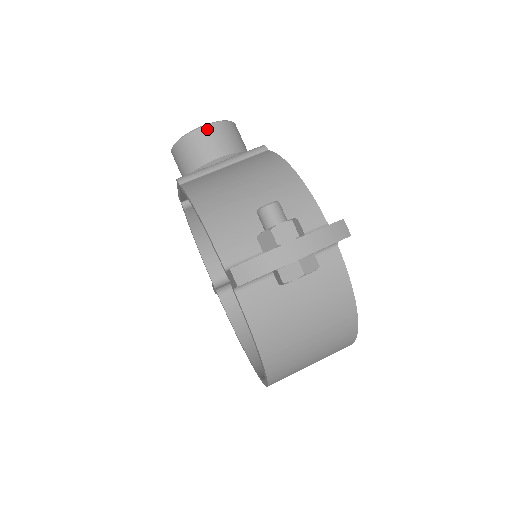
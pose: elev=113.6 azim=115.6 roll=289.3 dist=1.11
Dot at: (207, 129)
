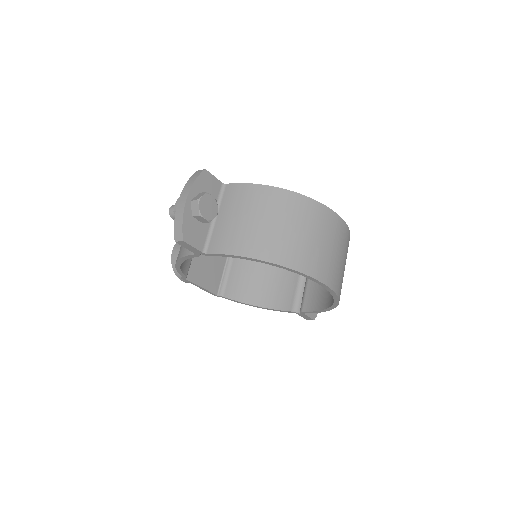
Dot at: (174, 250)
